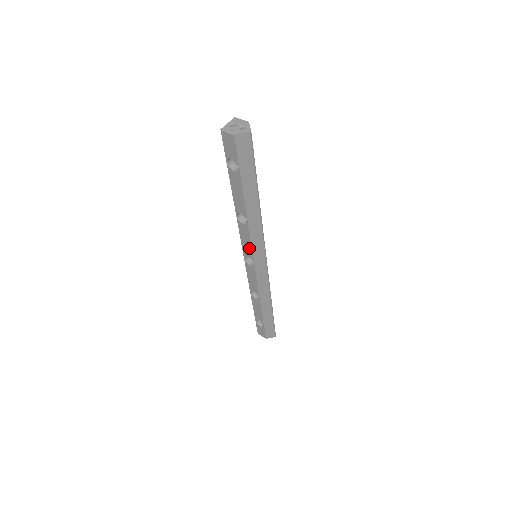
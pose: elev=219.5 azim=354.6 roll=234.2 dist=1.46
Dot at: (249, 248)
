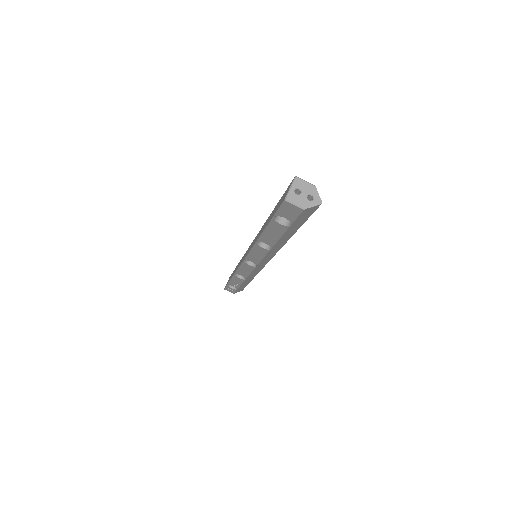
Dot at: (257, 259)
